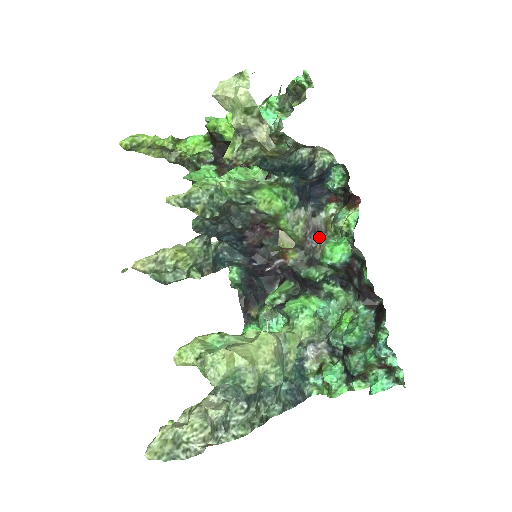
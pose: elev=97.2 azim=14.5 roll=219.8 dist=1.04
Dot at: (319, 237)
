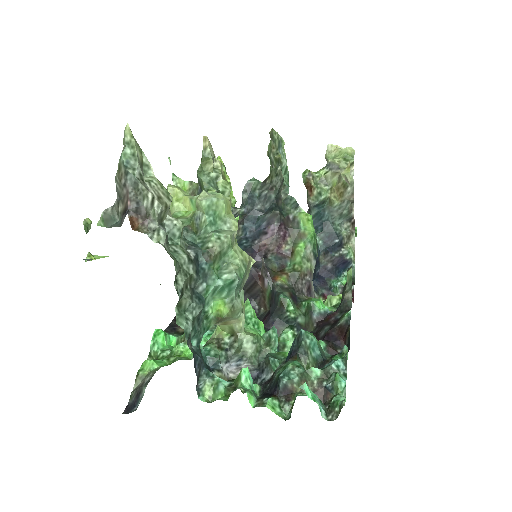
Dot at: (309, 294)
